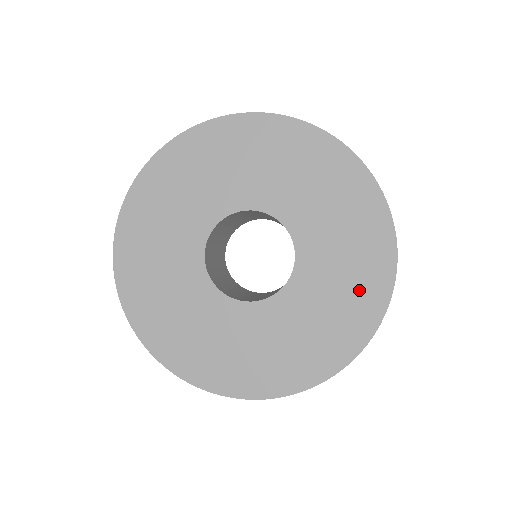
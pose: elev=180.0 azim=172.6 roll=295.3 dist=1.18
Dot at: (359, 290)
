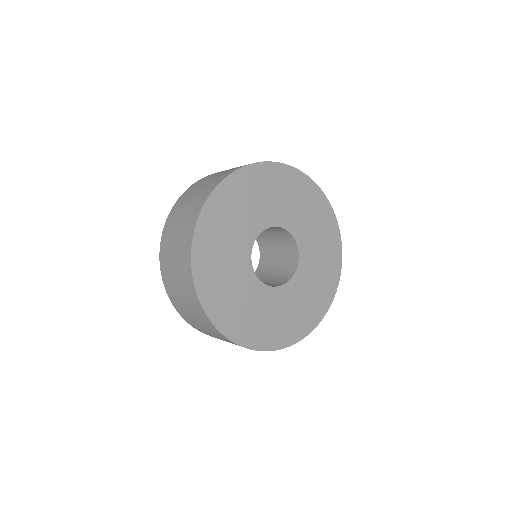
Dot at: (328, 244)
